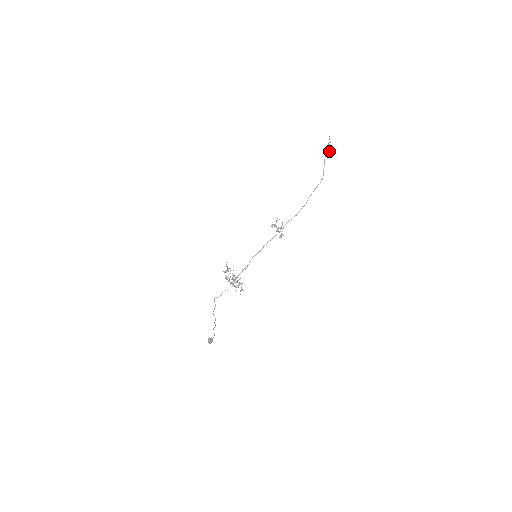
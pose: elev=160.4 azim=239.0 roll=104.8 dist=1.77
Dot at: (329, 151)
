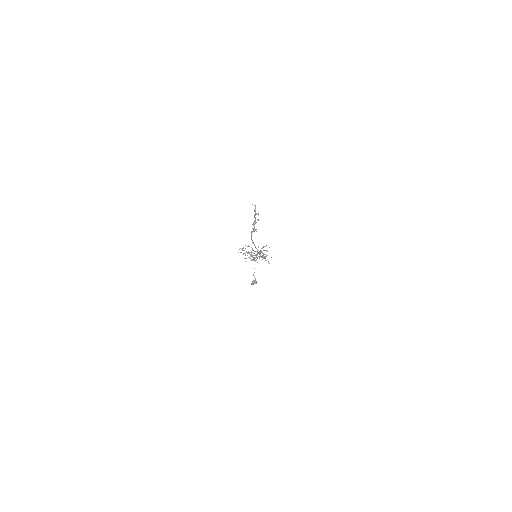
Dot at: (254, 231)
